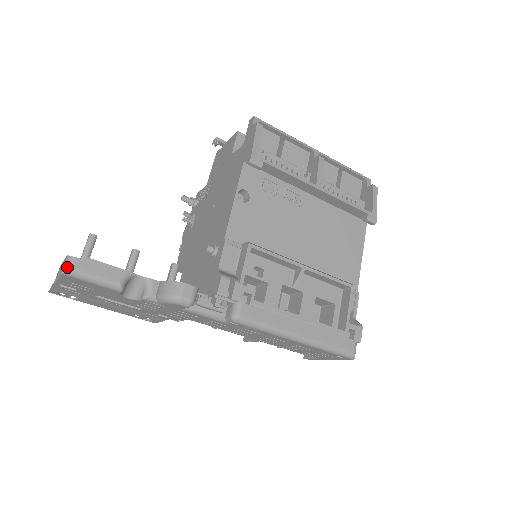
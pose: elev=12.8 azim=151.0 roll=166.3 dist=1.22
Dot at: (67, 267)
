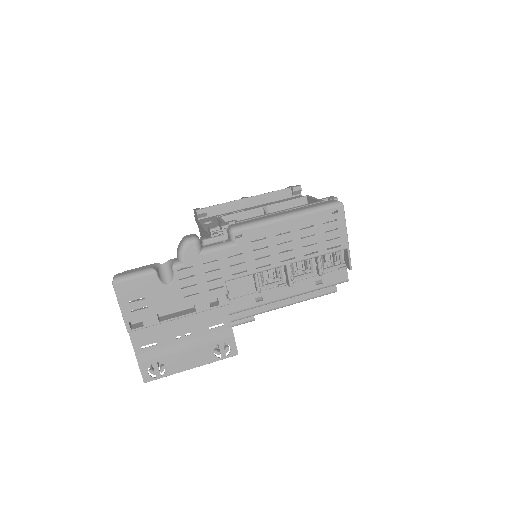
Dot at: (114, 278)
